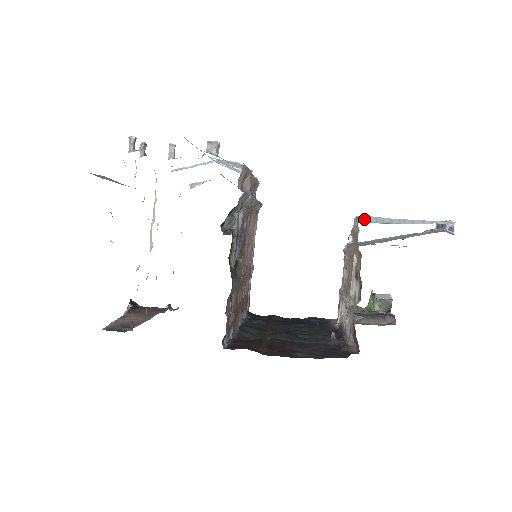
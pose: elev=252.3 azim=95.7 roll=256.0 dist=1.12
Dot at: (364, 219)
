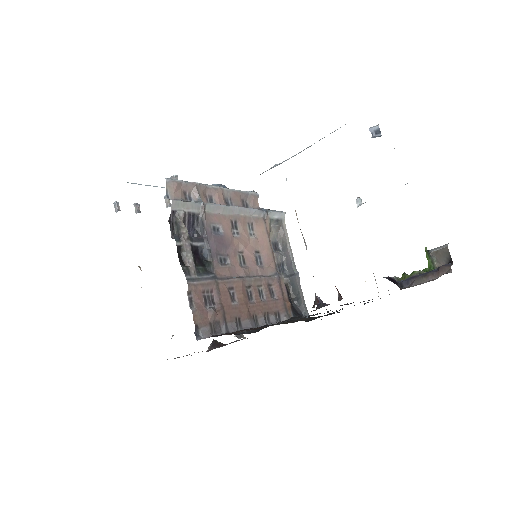
Dot at: occluded
